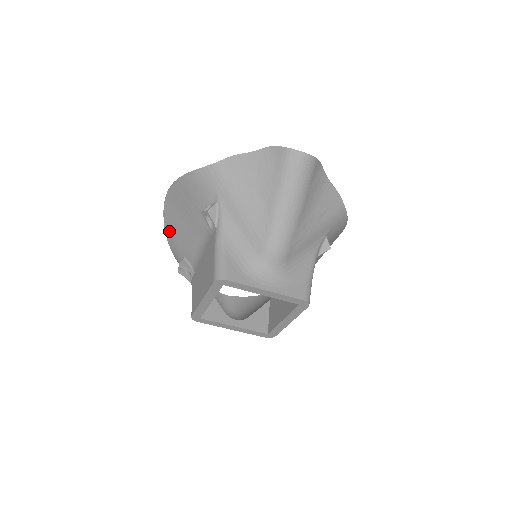
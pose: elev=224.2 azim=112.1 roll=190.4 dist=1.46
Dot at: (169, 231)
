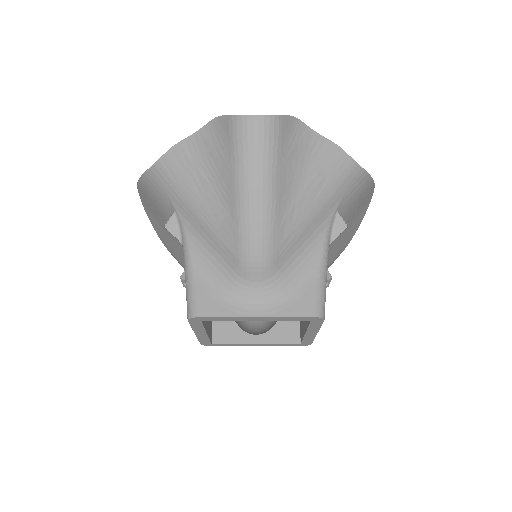
Dot at: (162, 241)
